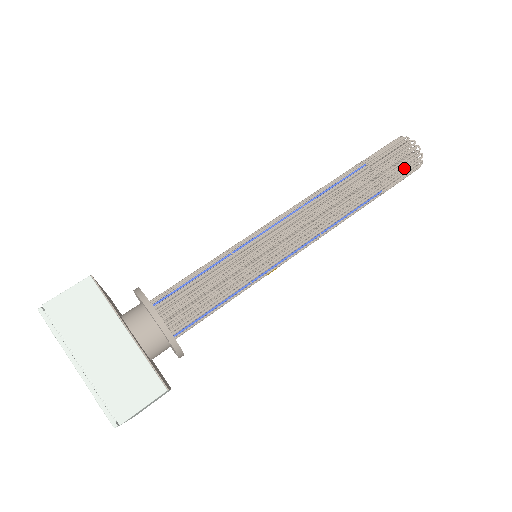
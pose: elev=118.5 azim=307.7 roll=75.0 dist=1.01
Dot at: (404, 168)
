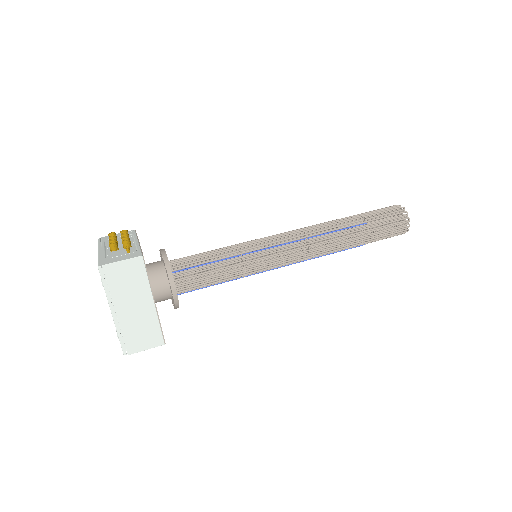
Dot at: (390, 235)
